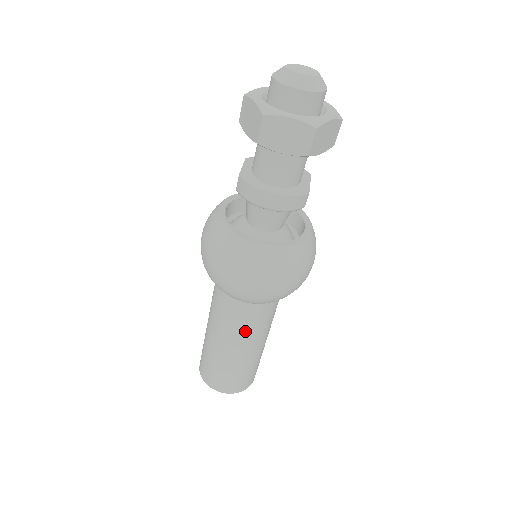
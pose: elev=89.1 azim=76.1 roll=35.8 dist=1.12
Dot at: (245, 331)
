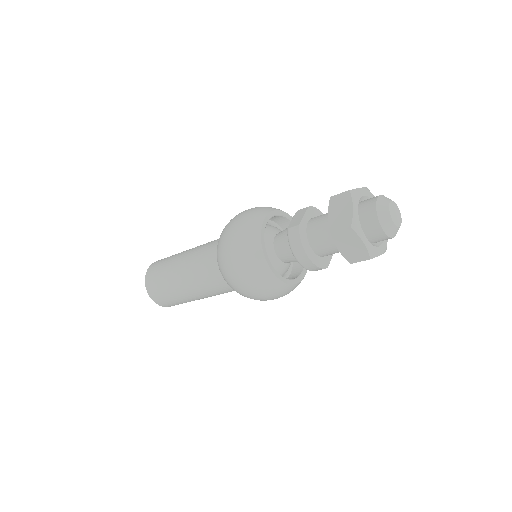
Dot at: (207, 290)
